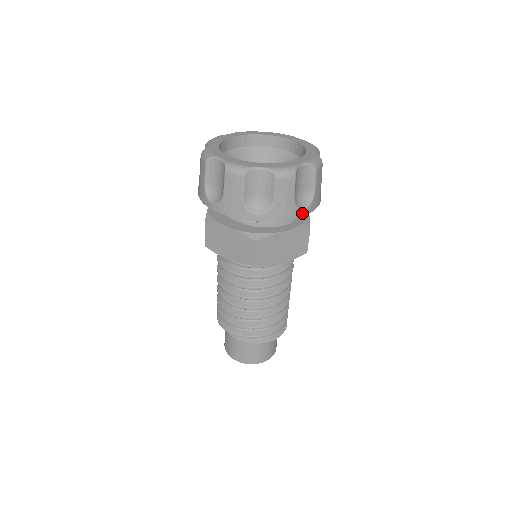
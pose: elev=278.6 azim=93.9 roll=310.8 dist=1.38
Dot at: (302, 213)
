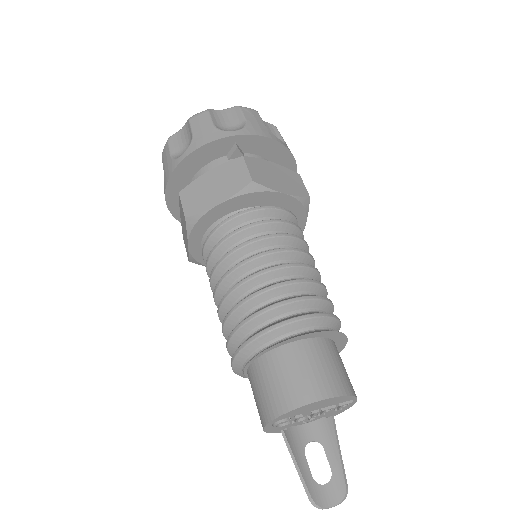
Dot at: (280, 142)
